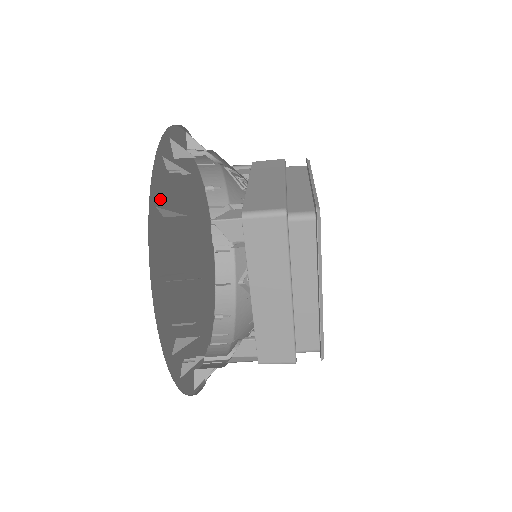
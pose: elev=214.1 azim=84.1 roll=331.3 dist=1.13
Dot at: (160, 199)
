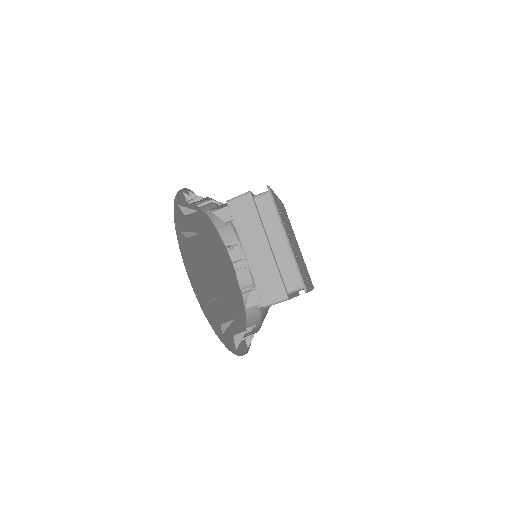
Dot at: occluded
